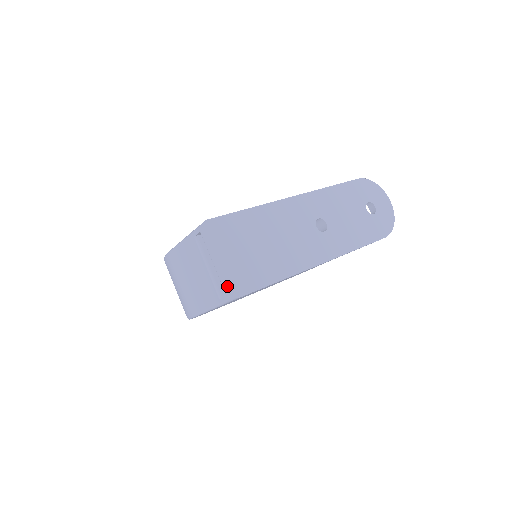
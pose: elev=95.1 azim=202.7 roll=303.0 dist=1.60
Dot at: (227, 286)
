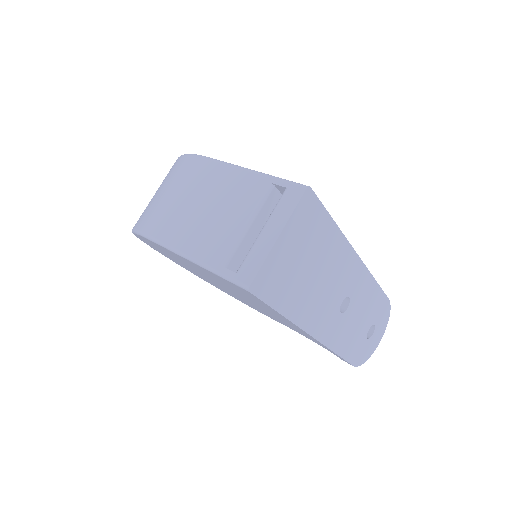
Dot at: (252, 267)
